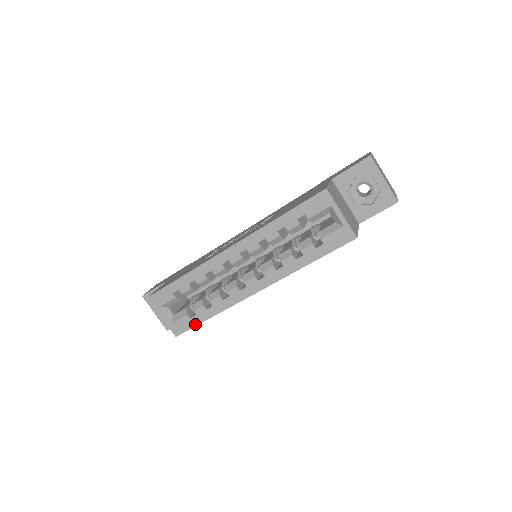
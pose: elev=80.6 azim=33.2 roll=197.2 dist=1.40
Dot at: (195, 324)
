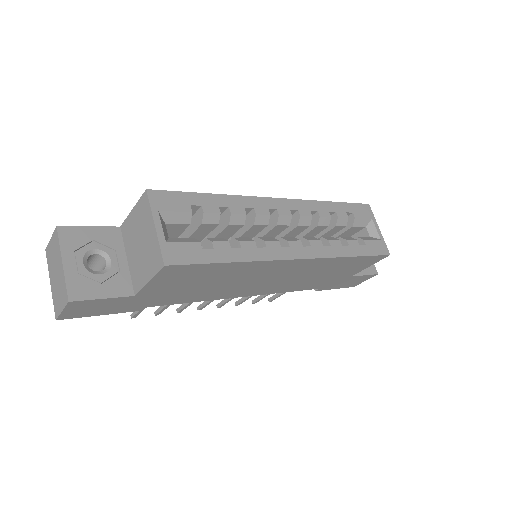
Dot at: (206, 260)
